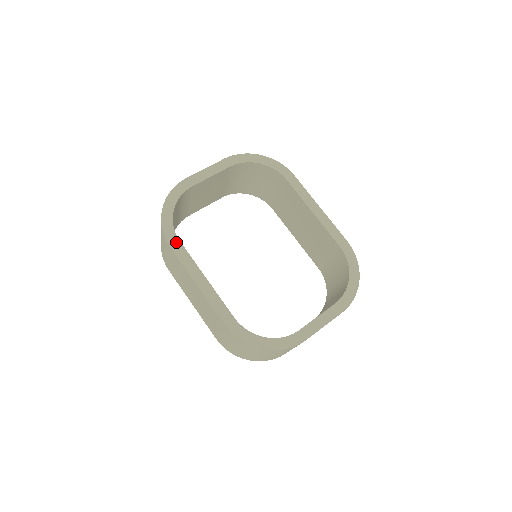
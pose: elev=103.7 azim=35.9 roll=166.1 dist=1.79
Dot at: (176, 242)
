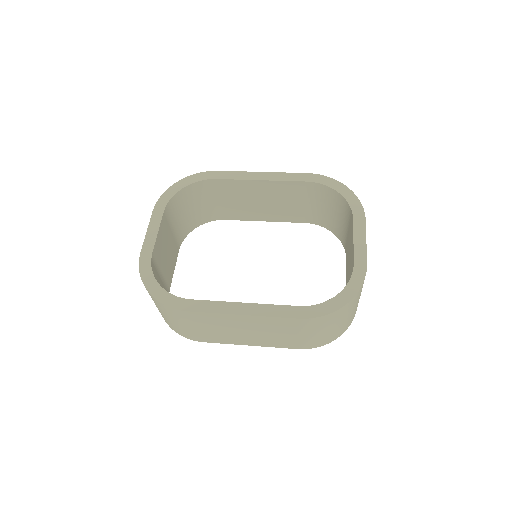
Dot at: (189, 303)
